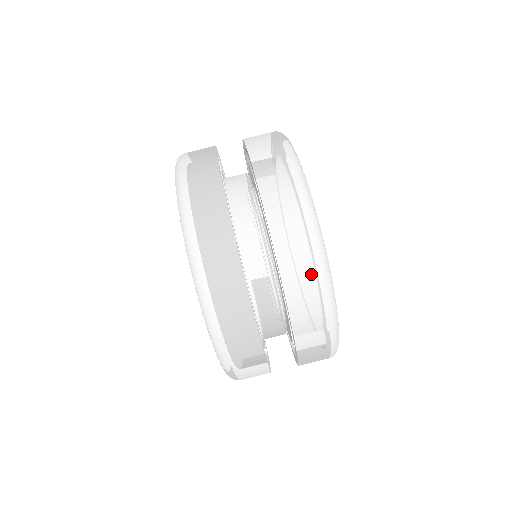
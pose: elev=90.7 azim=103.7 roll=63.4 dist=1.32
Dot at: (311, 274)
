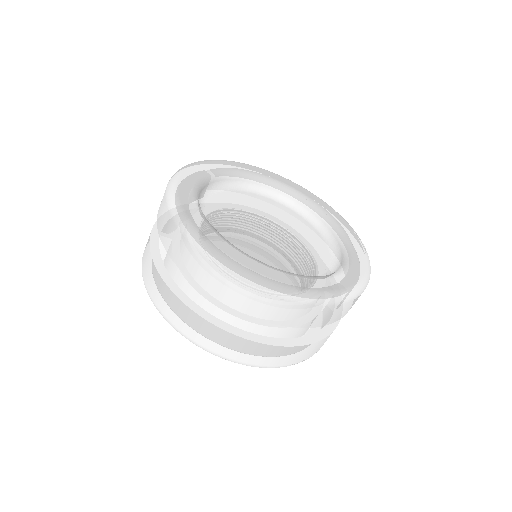
Dot at: (272, 302)
